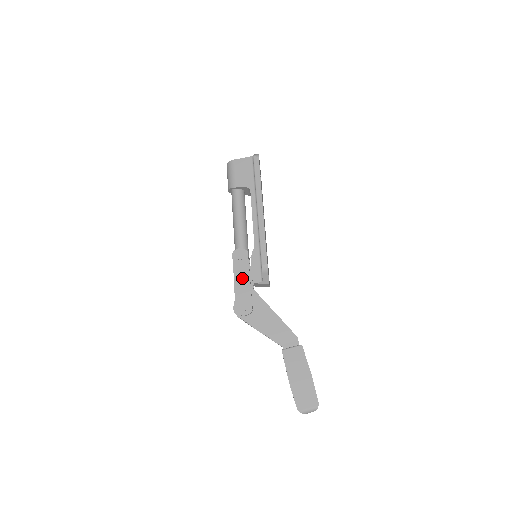
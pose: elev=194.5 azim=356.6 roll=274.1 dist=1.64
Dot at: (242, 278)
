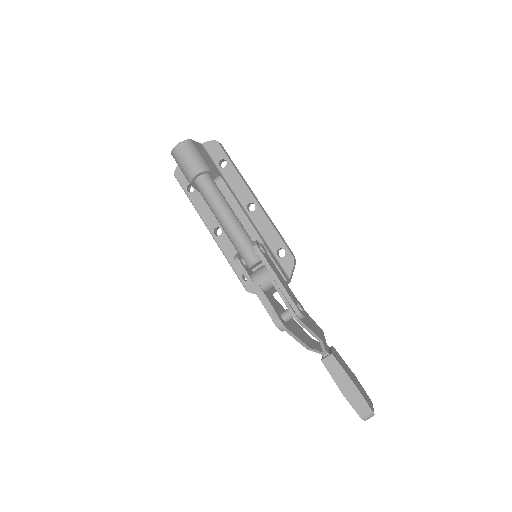
Dot at: (279, 274)
